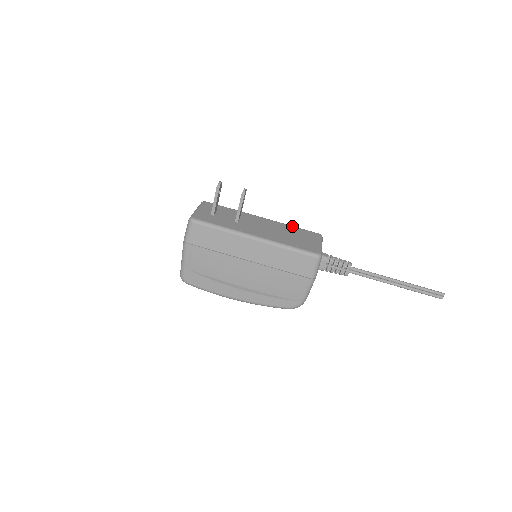
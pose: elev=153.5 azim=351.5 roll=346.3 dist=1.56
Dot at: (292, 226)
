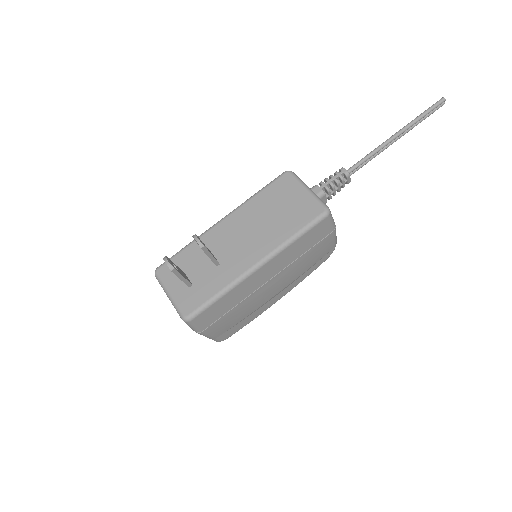
Dot at: (256, 196)
